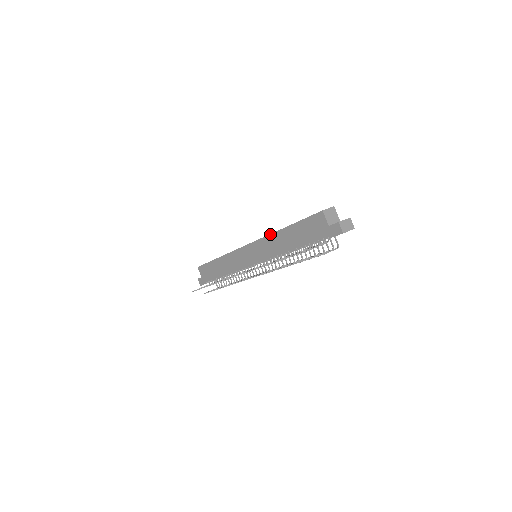
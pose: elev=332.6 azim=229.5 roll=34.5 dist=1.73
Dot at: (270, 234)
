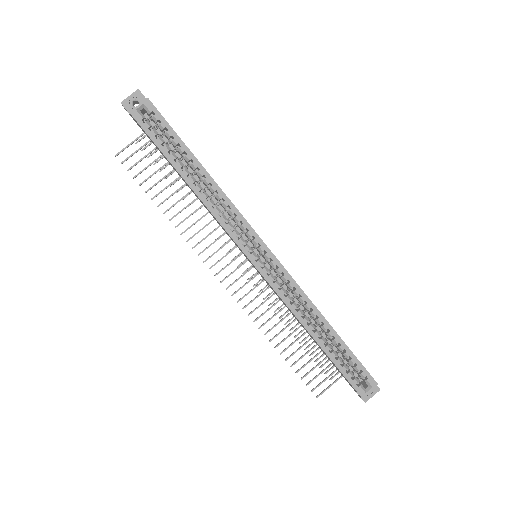
Dot at: (293, 314)
